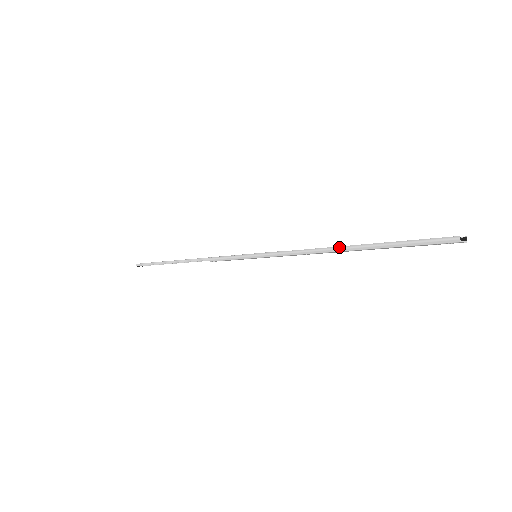
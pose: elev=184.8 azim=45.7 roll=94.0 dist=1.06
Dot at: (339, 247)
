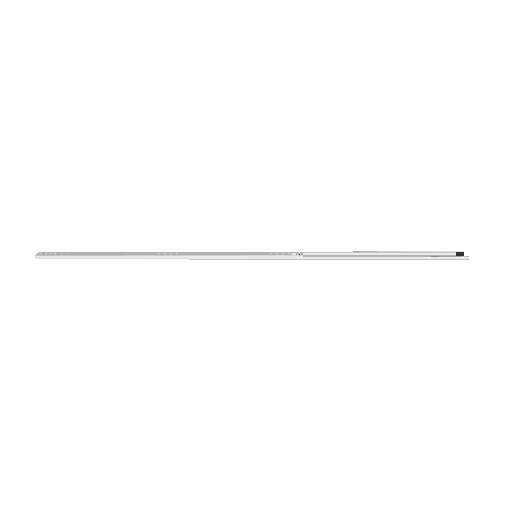
Dot at: (365, 257)
